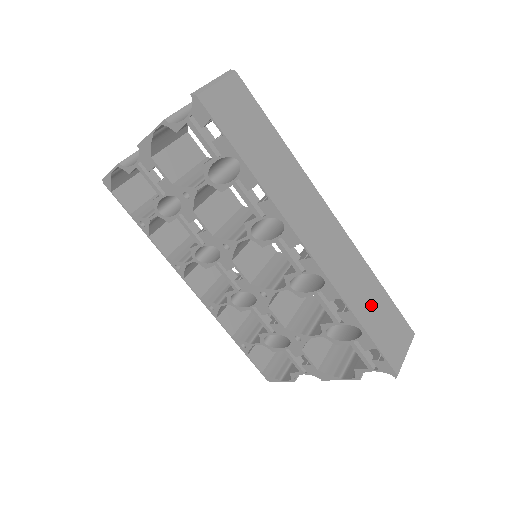
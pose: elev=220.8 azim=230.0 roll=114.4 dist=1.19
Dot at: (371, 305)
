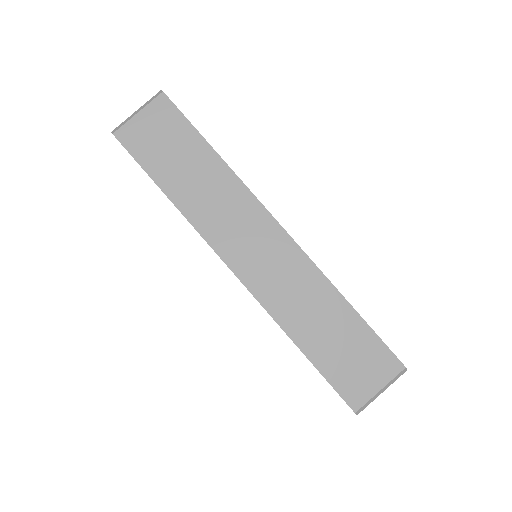
Dot at: (325, 330)
